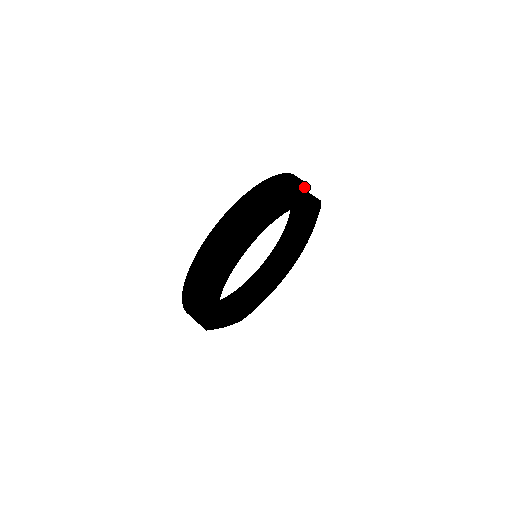
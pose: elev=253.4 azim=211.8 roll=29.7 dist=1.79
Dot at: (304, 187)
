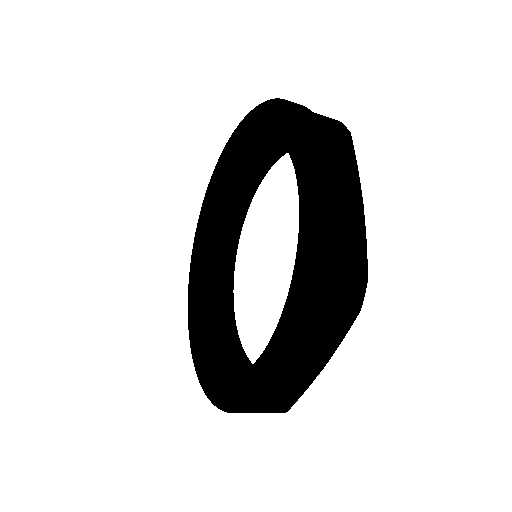
Dot at: occluded
